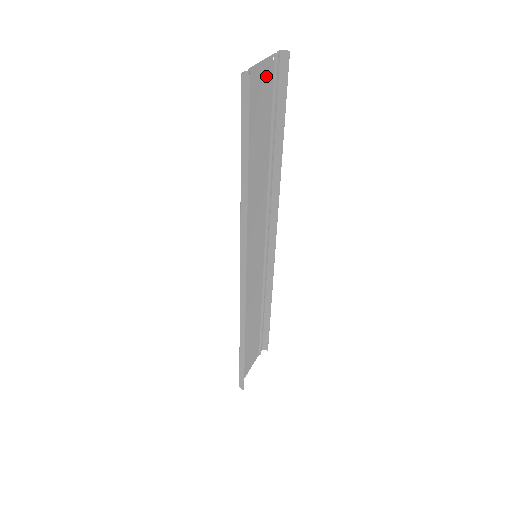
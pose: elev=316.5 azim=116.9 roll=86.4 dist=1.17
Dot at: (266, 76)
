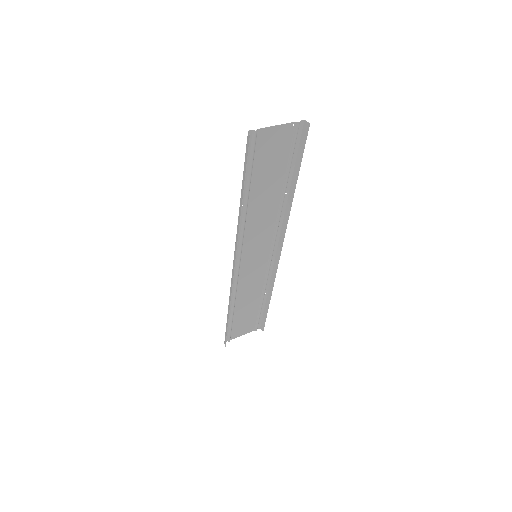
Dot at: (282, 136)
